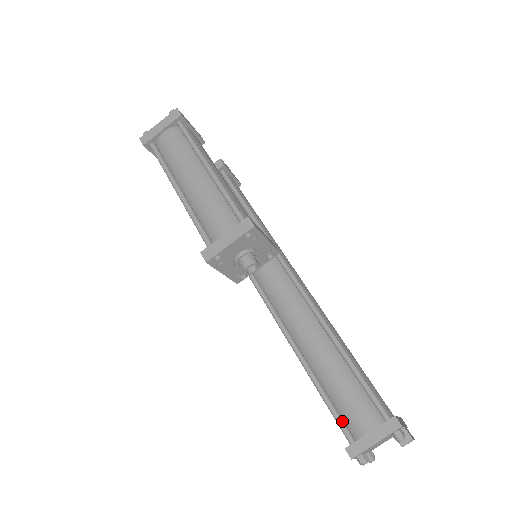
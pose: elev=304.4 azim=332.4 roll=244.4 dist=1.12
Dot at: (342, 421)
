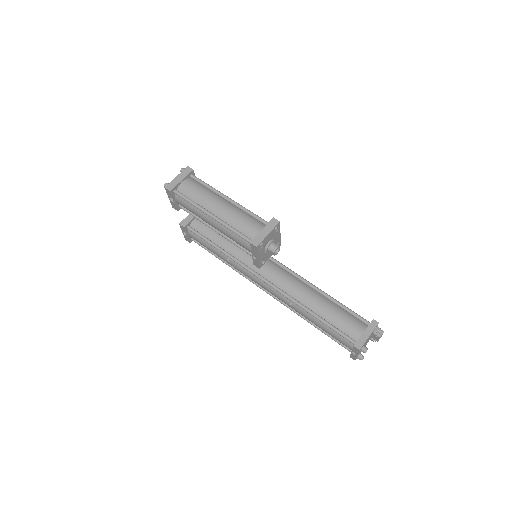
Dot at: (345, 334)
